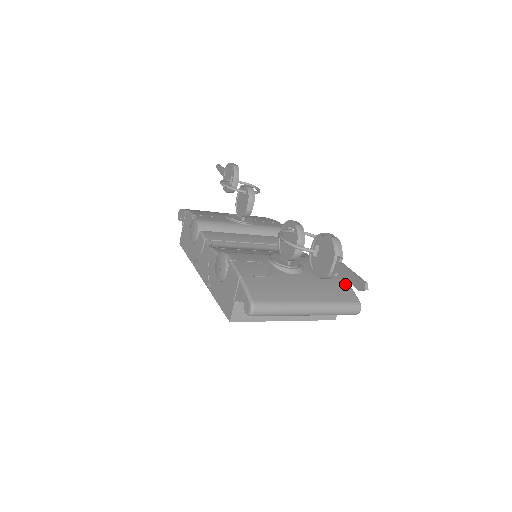
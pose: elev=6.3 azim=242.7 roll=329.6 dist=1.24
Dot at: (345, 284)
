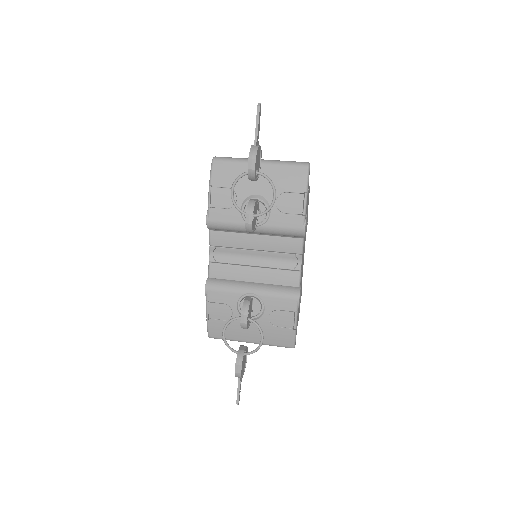
Dot at: (290, 333)
